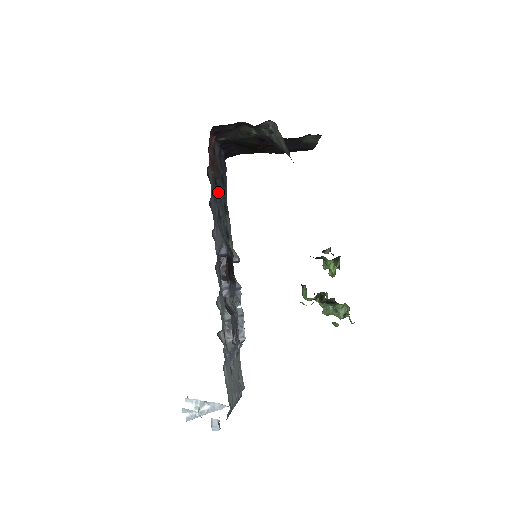
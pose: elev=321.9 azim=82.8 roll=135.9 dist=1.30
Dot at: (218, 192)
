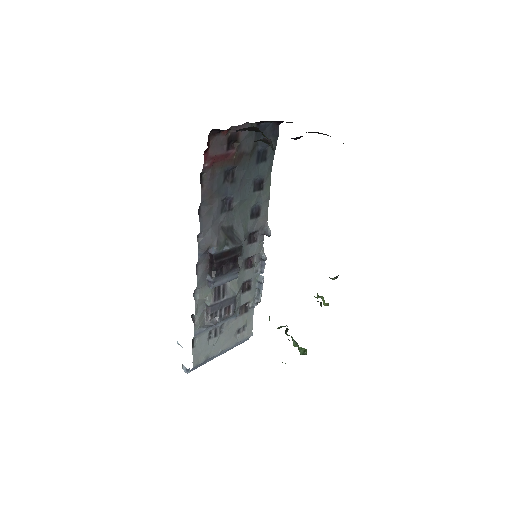
Dot at: (233, 182)
